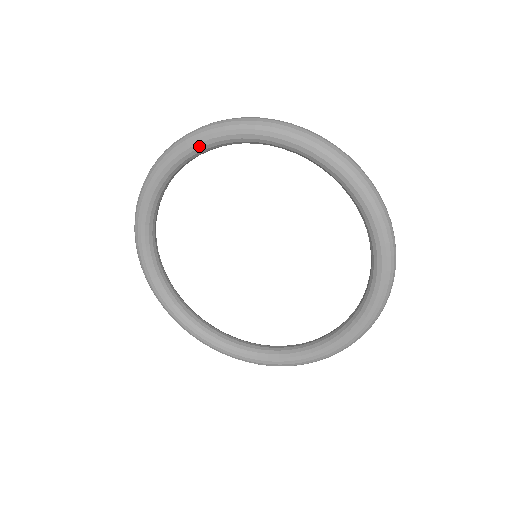
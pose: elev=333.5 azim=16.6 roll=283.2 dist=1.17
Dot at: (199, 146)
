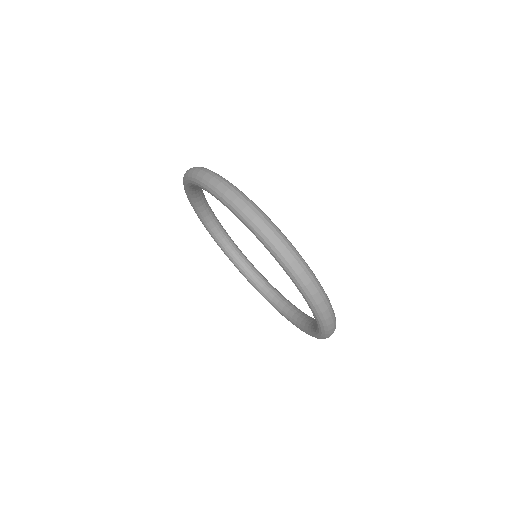
Dot at: (203, 189)
